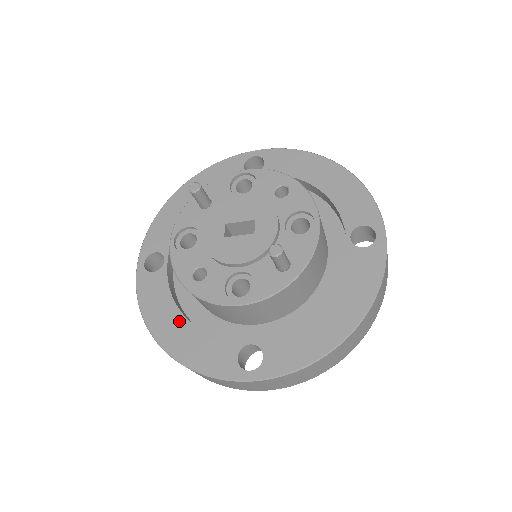
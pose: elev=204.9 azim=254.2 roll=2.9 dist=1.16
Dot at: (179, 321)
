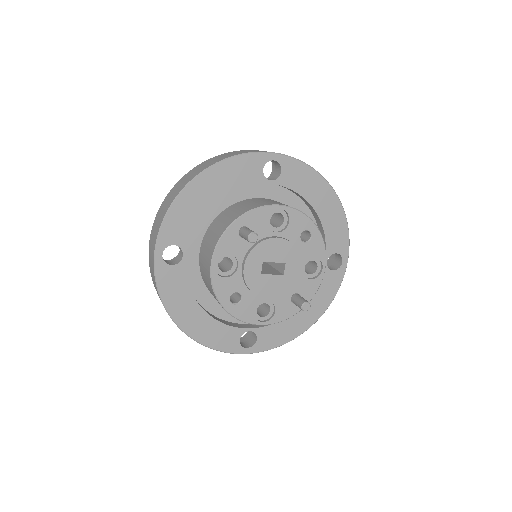
Dot at: (197, 311)
